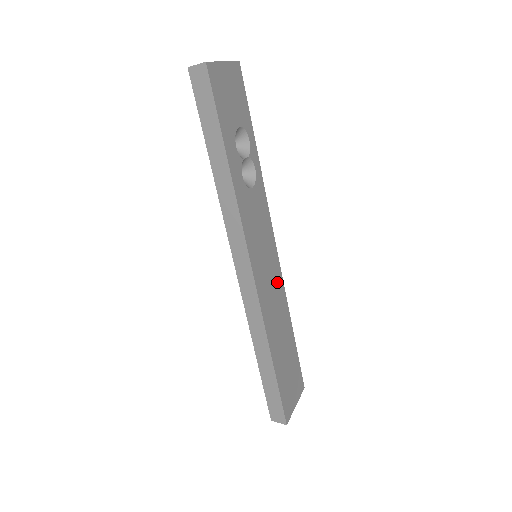
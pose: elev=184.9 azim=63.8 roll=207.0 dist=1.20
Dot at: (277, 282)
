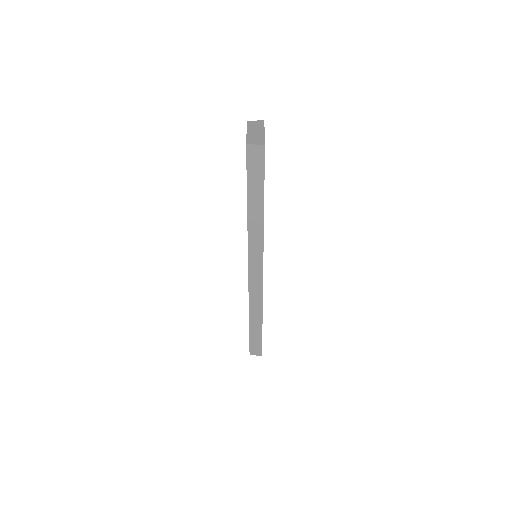
Dot at: occluded
